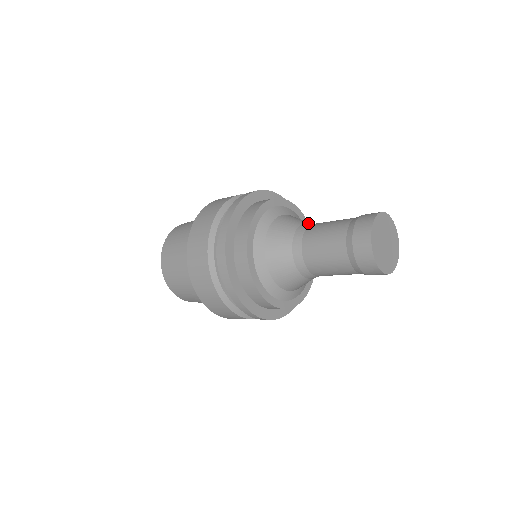
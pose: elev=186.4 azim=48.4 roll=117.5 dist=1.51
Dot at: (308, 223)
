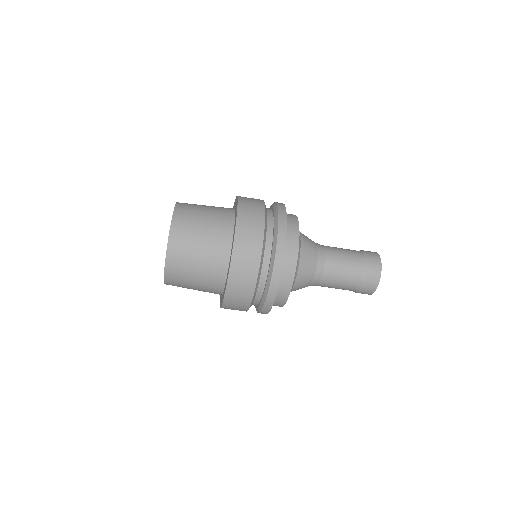
Dot at: occluded
